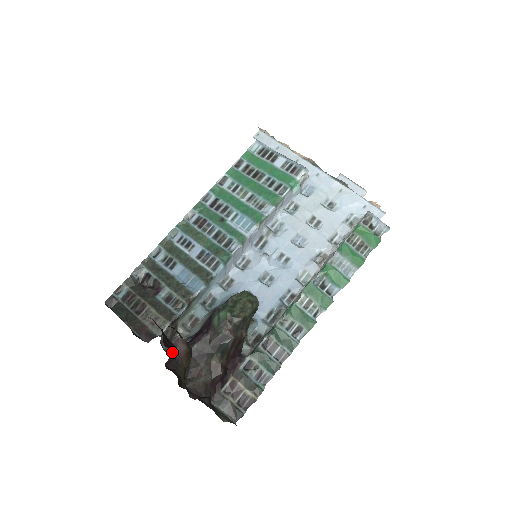
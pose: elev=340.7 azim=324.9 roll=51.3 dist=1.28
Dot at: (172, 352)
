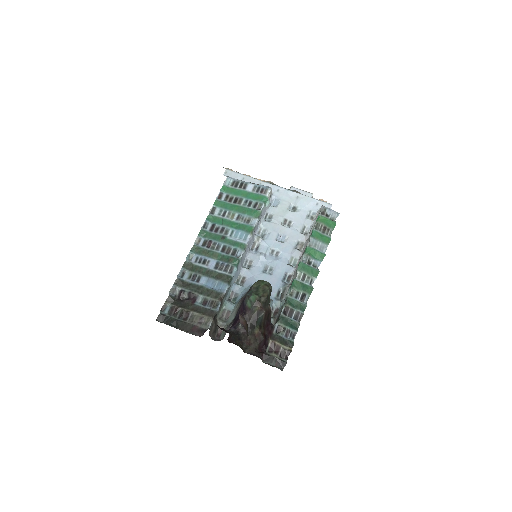
Dot at: occluded
